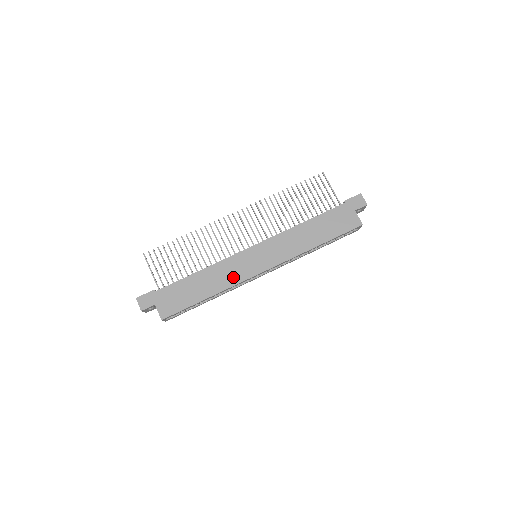
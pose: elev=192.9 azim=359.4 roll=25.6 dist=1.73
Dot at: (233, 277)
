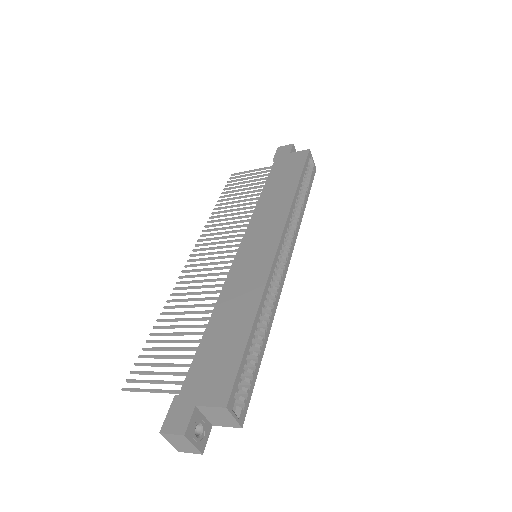
Dot at: (255, 280)
